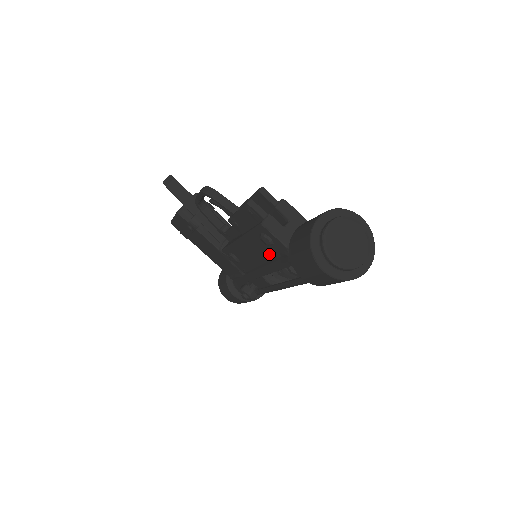
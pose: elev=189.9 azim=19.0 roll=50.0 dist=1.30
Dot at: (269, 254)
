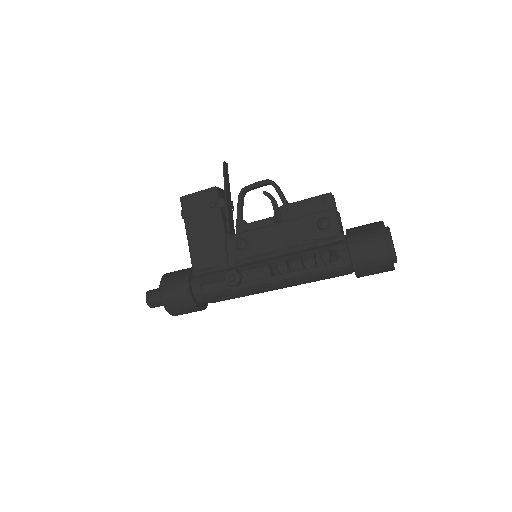
Dot at: (308, 240)
